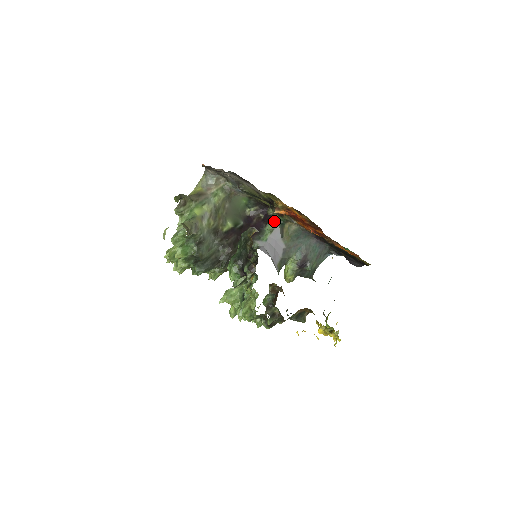
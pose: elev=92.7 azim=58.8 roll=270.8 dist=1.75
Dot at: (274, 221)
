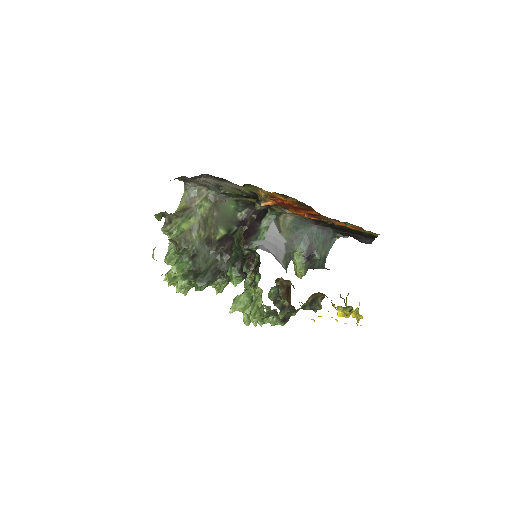
Dot at: (267, 217)
